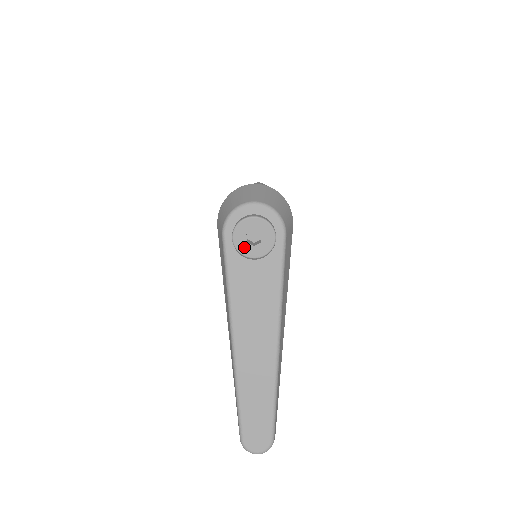
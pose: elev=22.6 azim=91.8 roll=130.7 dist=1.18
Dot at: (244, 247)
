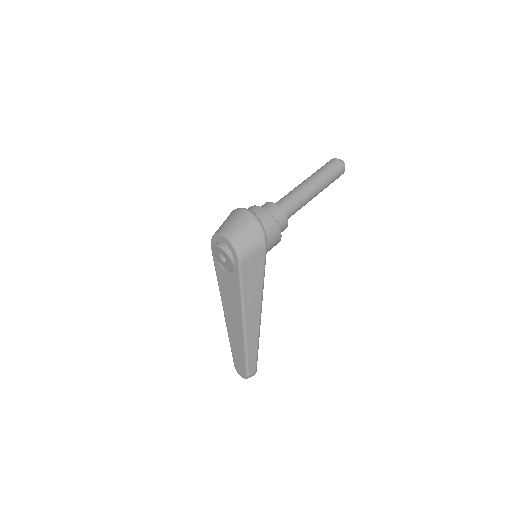
Dot at: (220, 261)
